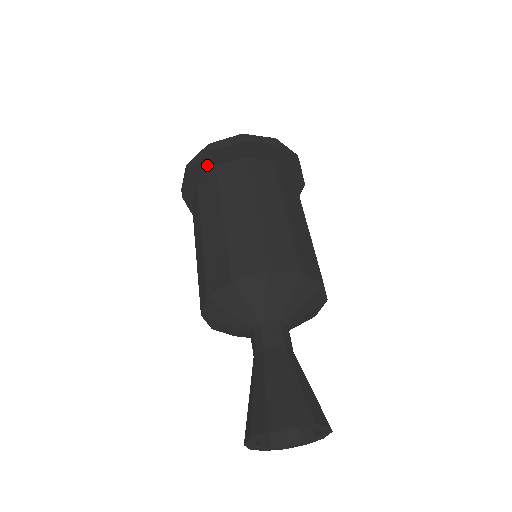
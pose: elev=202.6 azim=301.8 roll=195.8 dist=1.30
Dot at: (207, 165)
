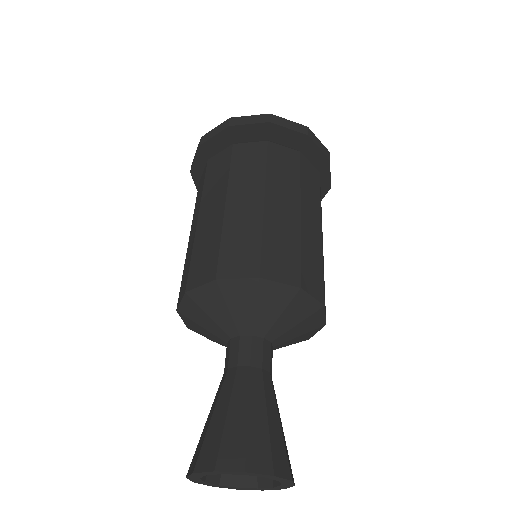
Dot at: occluded
